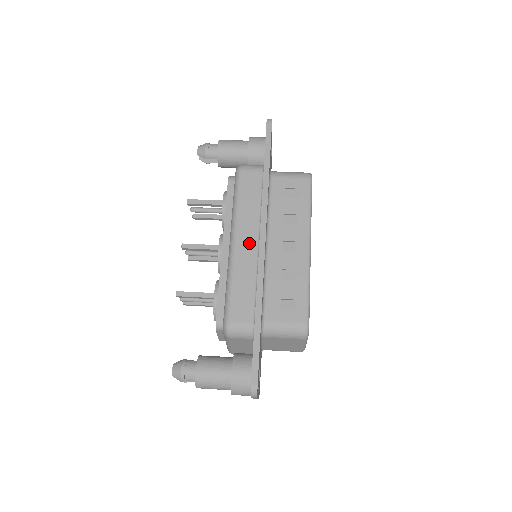
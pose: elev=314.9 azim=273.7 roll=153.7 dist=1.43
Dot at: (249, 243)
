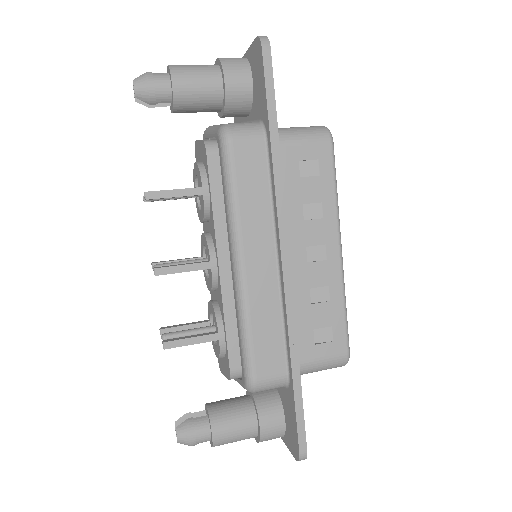
Dot at: (264, 262)
